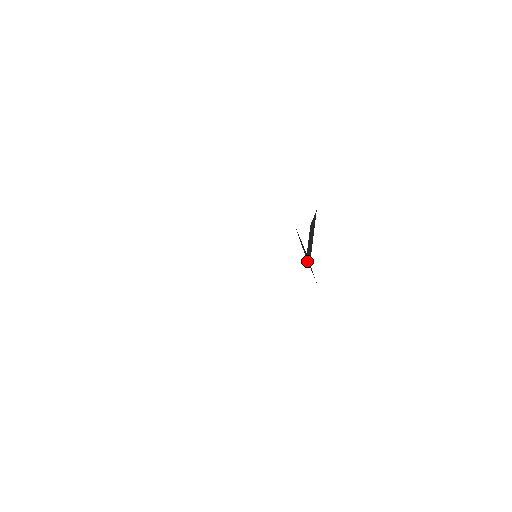
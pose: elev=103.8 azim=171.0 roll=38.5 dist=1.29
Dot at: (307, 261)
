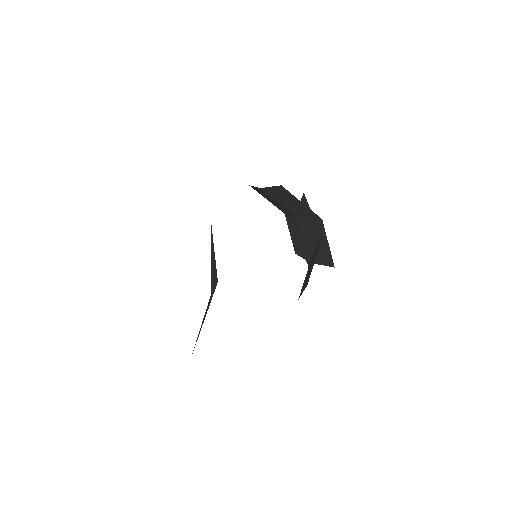
Dot at: (304, 217)
